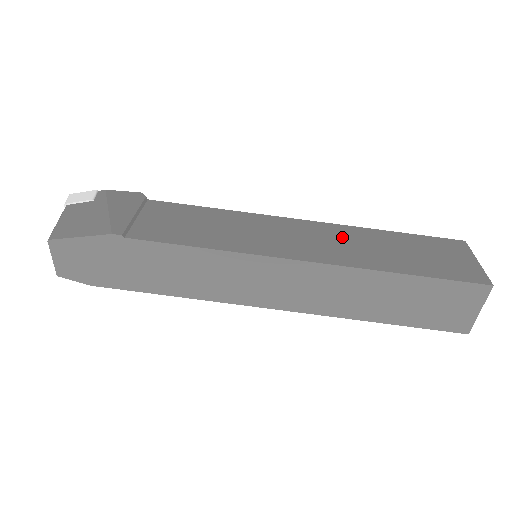
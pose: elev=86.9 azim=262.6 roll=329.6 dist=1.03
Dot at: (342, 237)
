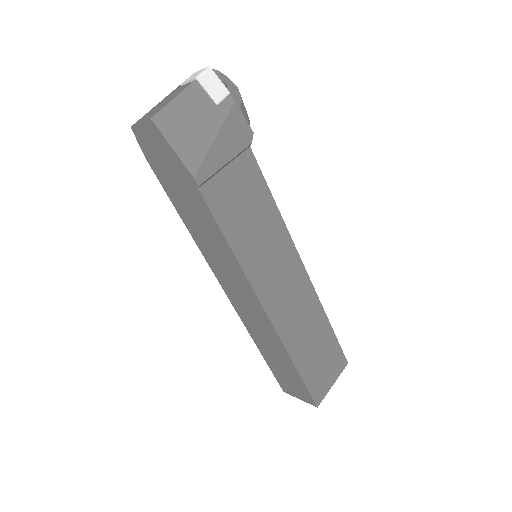
Dot at: (305, 307)
